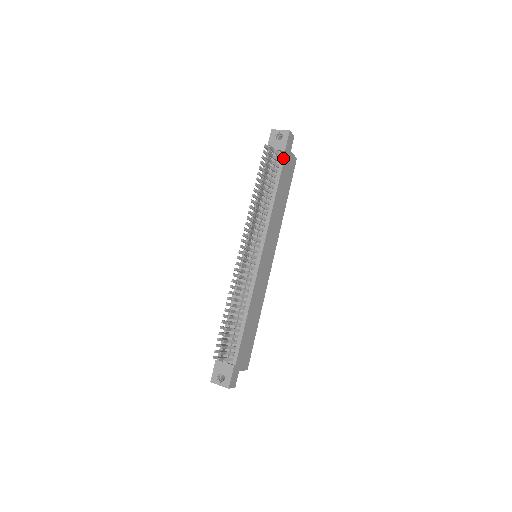
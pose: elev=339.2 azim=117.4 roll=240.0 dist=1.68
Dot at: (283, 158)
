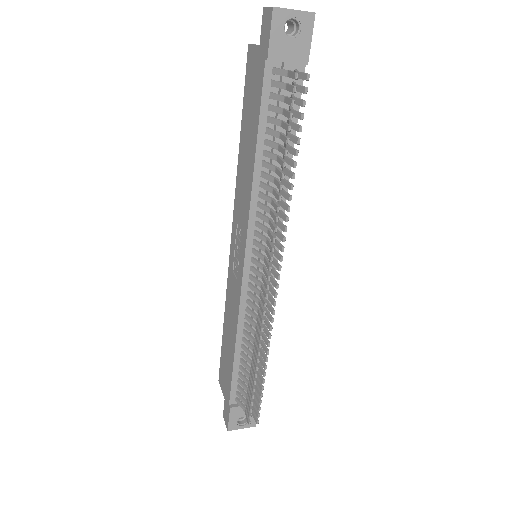
Dot at: (301, 79)
